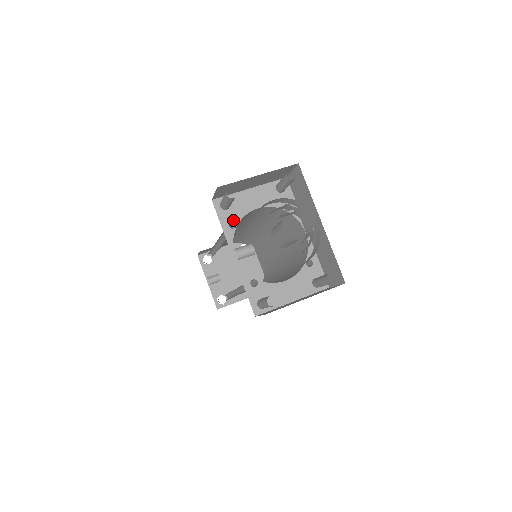
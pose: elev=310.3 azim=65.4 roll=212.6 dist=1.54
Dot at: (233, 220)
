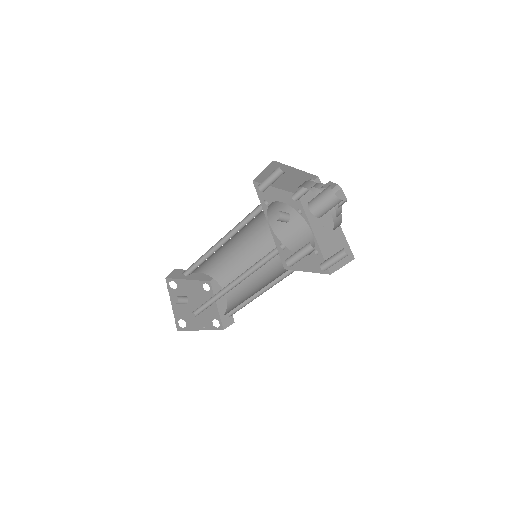
Dot at: (266, 200)
